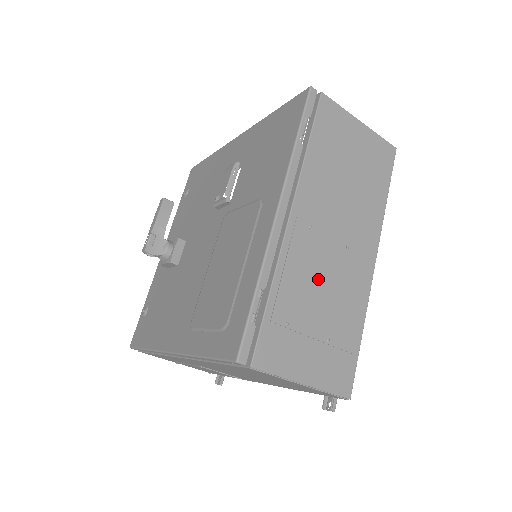
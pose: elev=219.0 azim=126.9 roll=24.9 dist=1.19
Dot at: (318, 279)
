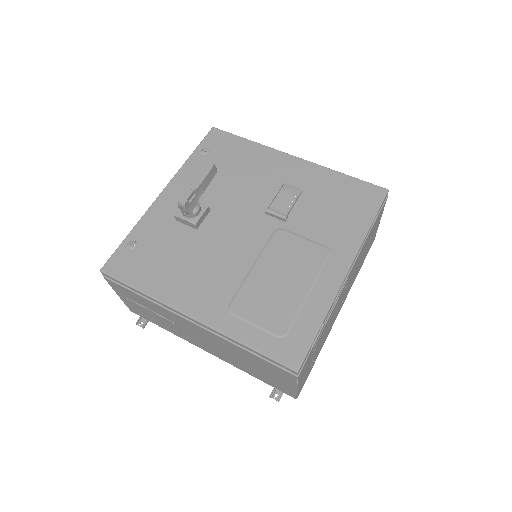
Dot at: occluded
